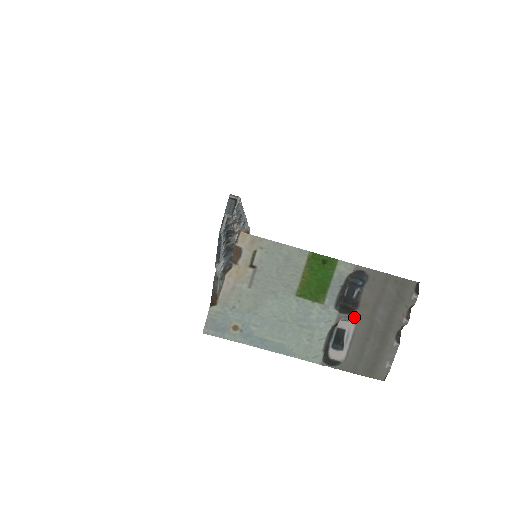
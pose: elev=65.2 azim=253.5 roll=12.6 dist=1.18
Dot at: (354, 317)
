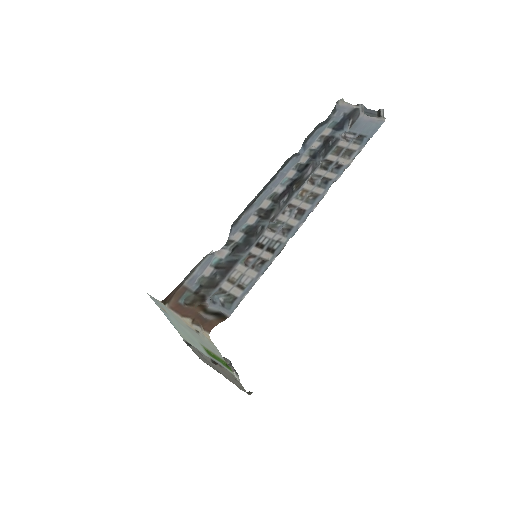
Dot at: occluded
